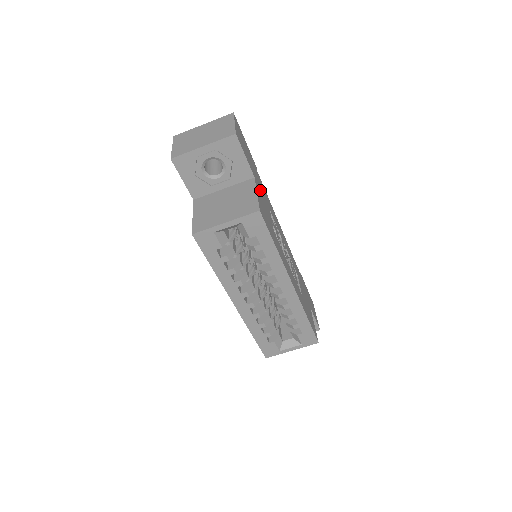
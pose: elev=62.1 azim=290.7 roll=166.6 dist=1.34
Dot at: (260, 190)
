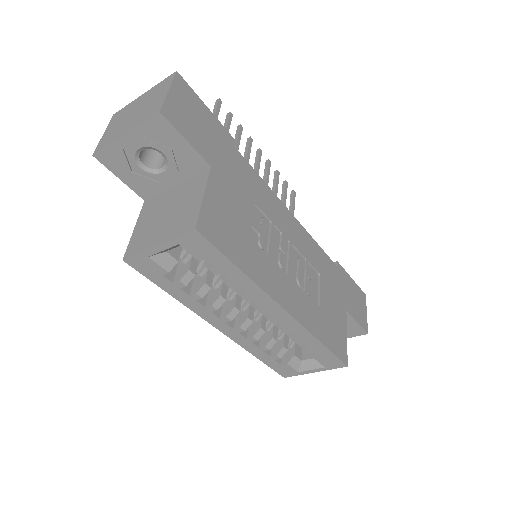
Dot at: (226, 181)
